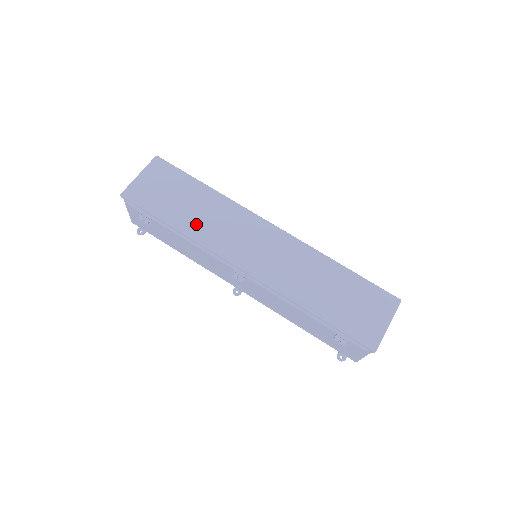
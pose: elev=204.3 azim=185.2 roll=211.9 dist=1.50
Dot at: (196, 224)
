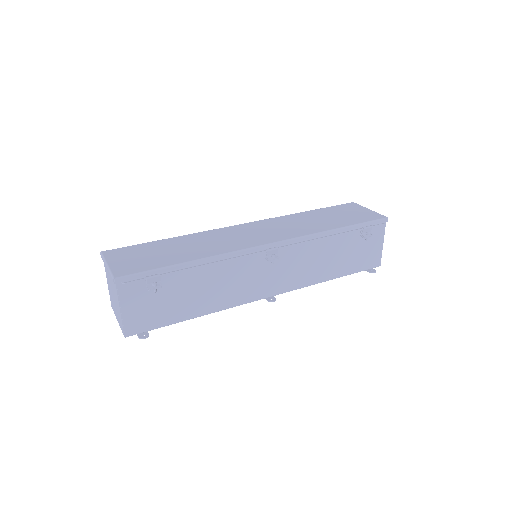
Dot at: (202, 251)
